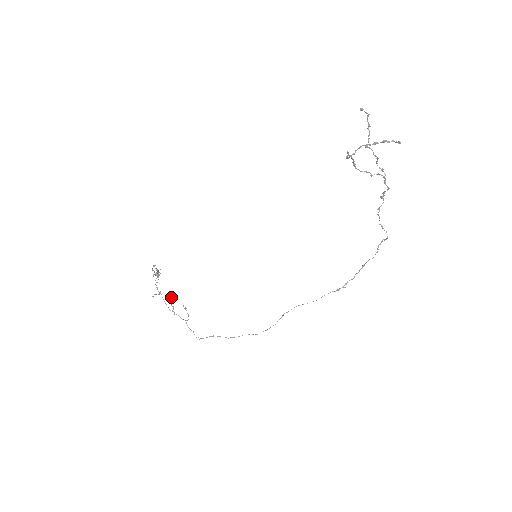
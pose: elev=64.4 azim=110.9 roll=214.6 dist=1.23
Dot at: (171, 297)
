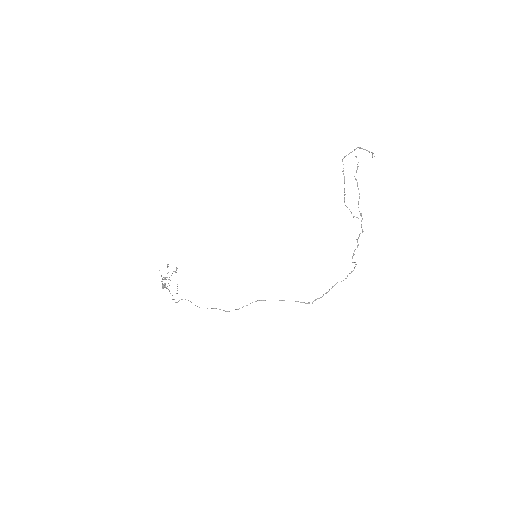
Dot at: (176, 268)
